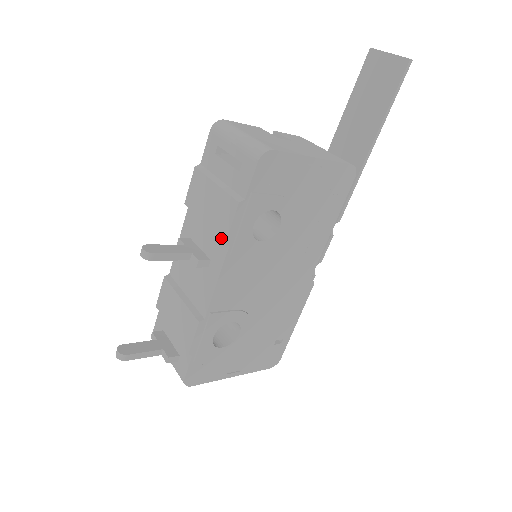
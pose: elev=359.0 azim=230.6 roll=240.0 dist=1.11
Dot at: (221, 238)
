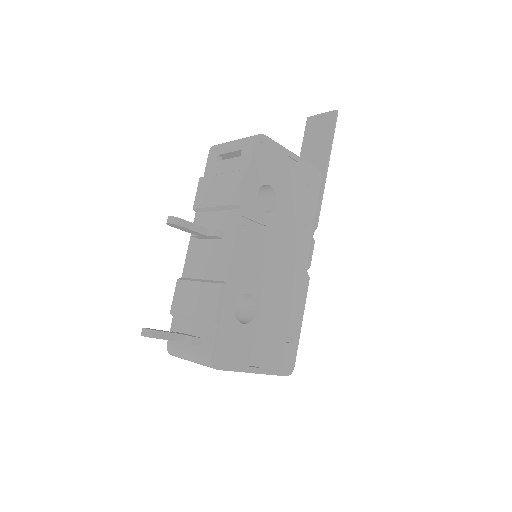
Dot at: (233, 204)
